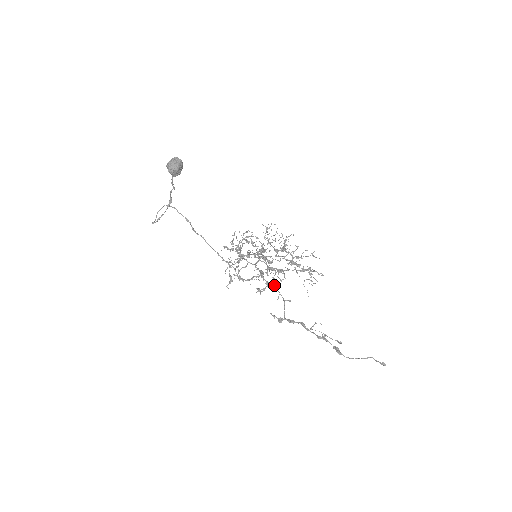
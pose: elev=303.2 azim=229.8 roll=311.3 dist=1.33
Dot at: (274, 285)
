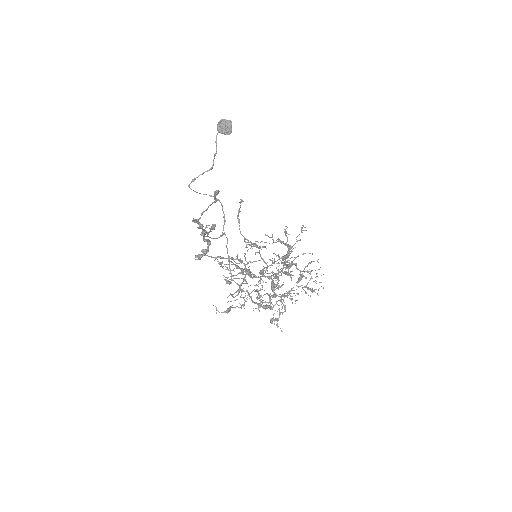
Dot at: occluded
